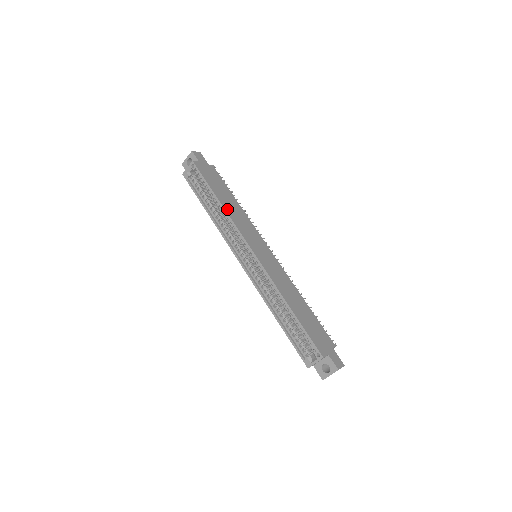
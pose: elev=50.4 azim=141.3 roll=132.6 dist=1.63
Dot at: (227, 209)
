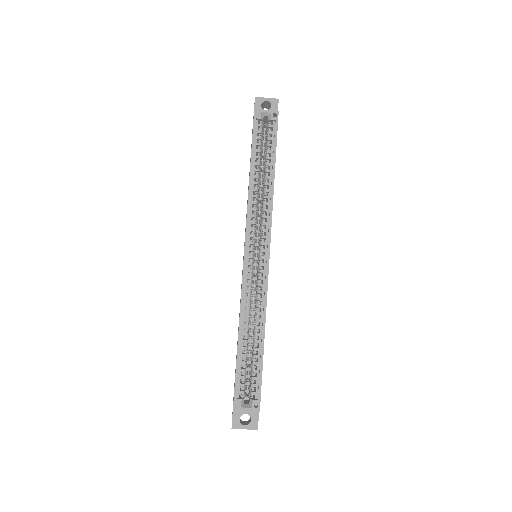
Dot at: occluded
